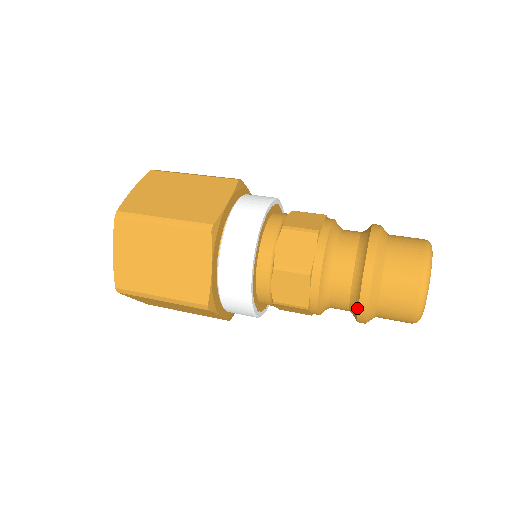
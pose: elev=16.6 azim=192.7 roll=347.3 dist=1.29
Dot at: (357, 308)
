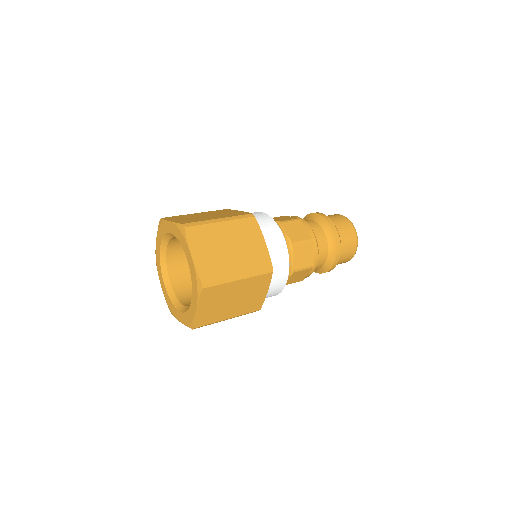
Dot at: (326, 271)
